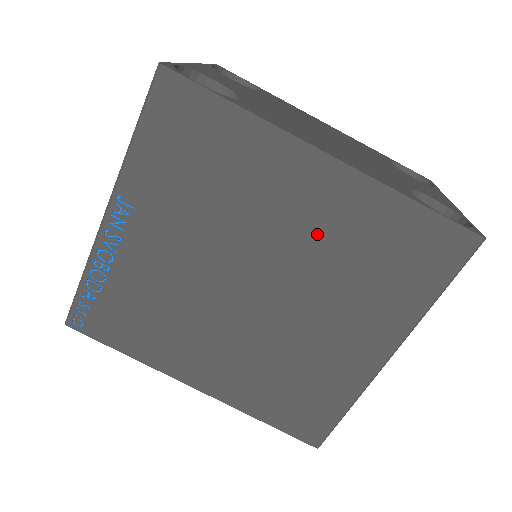
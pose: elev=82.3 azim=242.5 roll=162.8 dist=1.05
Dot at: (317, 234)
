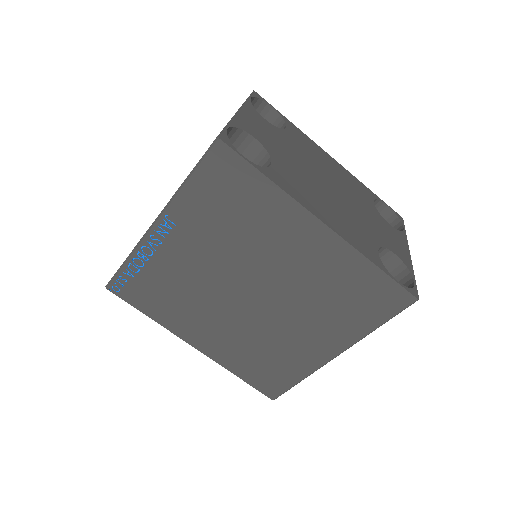
Dot at: (306, 272)
